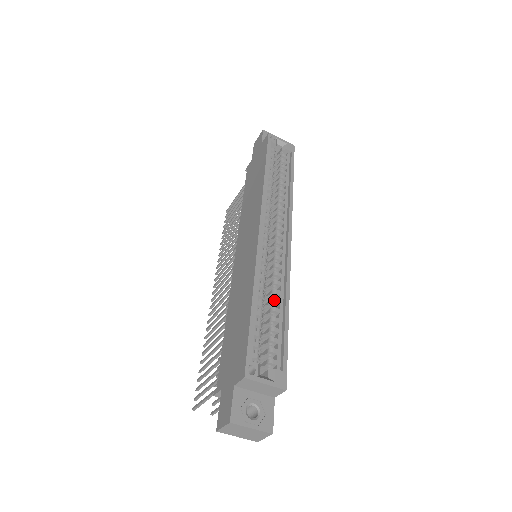
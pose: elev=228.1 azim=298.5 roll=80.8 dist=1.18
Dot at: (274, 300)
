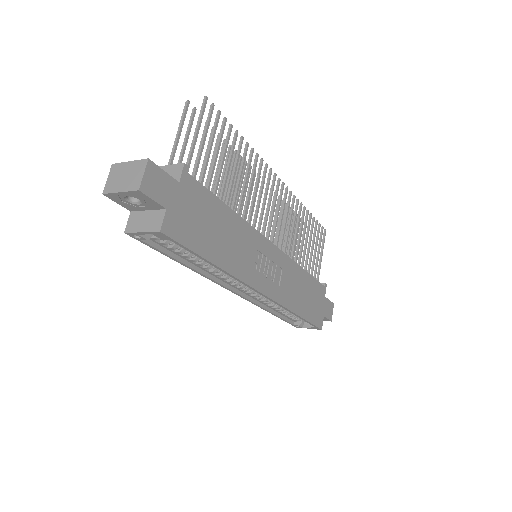
Dot at: occluded
